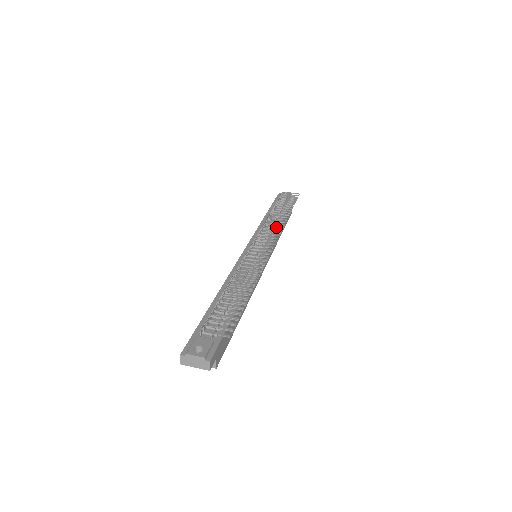
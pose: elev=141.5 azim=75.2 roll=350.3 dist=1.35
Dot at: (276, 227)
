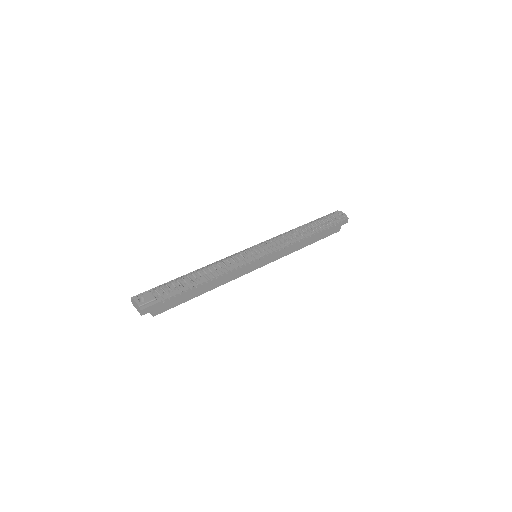
Dot at: (295, 240)
